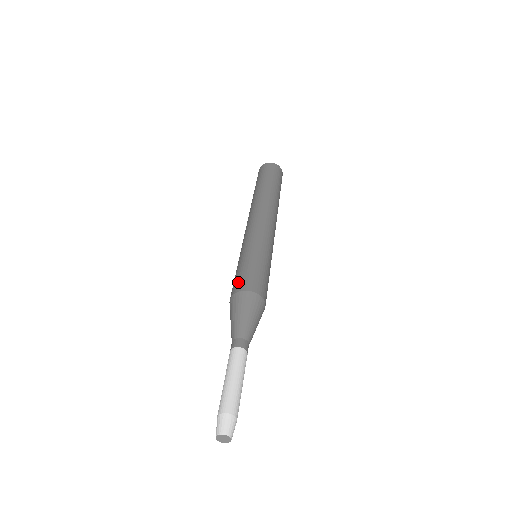
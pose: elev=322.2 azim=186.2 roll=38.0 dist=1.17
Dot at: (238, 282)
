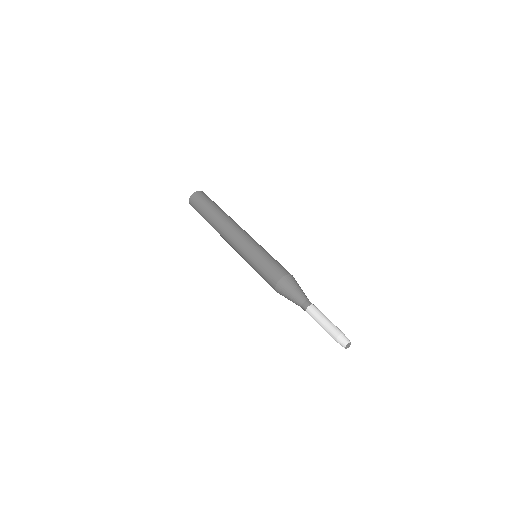
Dot at: (278, 270)
